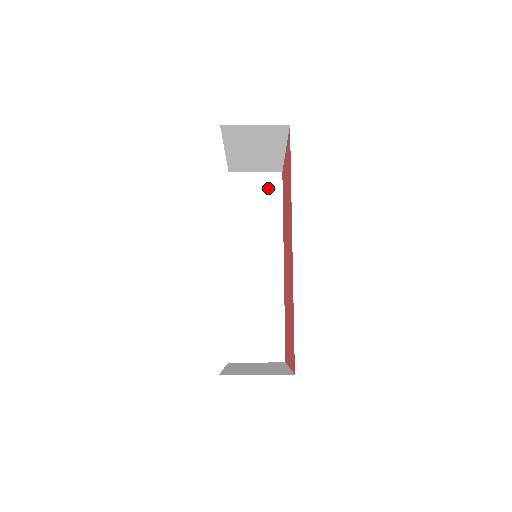
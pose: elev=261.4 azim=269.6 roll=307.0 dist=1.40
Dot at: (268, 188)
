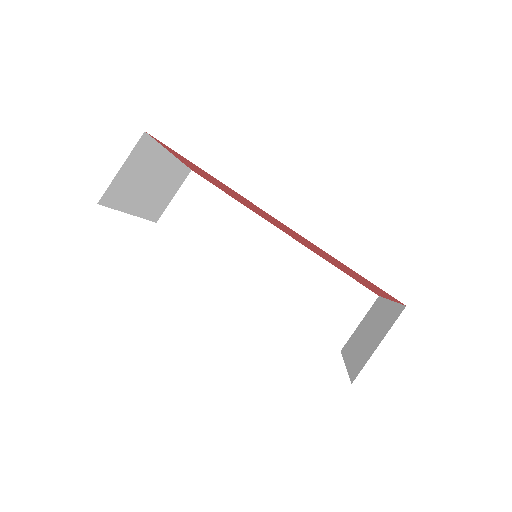
Dot at: (198, 195)
